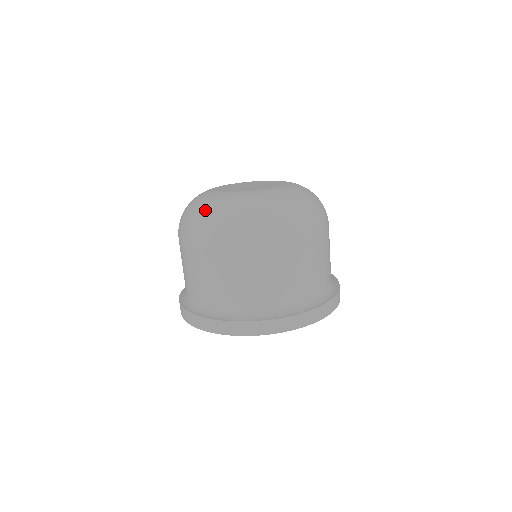
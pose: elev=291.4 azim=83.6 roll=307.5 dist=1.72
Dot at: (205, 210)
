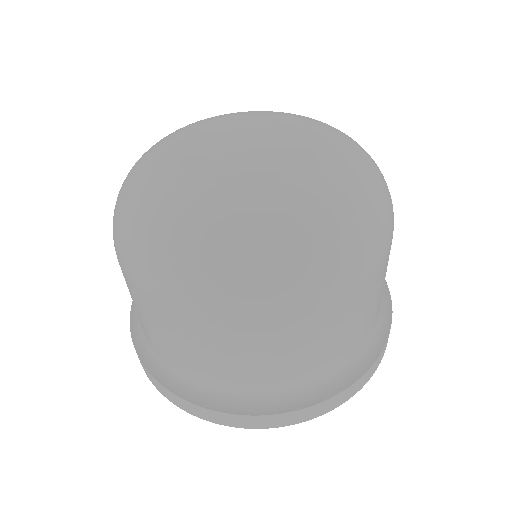
Dot at: (152, 228)
